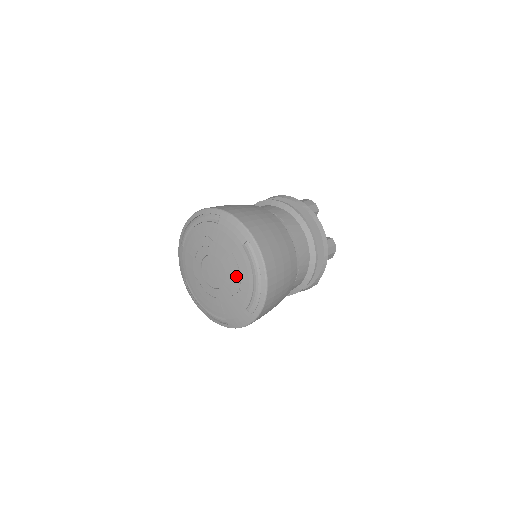
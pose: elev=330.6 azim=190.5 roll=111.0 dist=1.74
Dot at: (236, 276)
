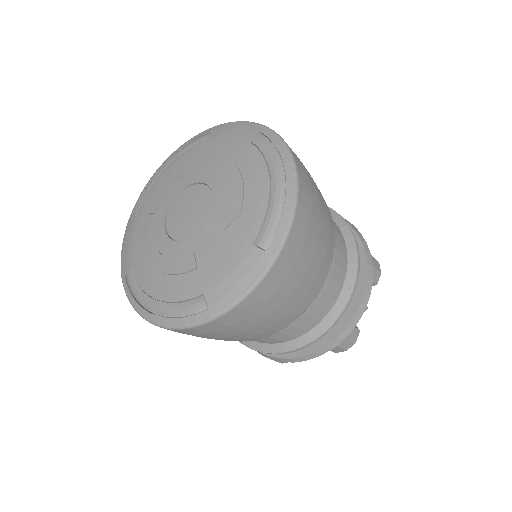
Dot at: (235, 188)
